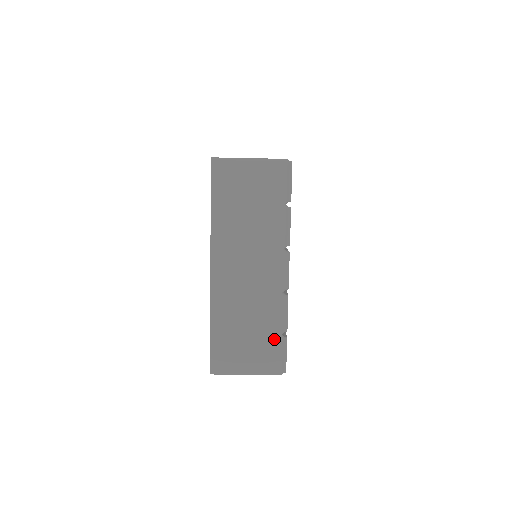
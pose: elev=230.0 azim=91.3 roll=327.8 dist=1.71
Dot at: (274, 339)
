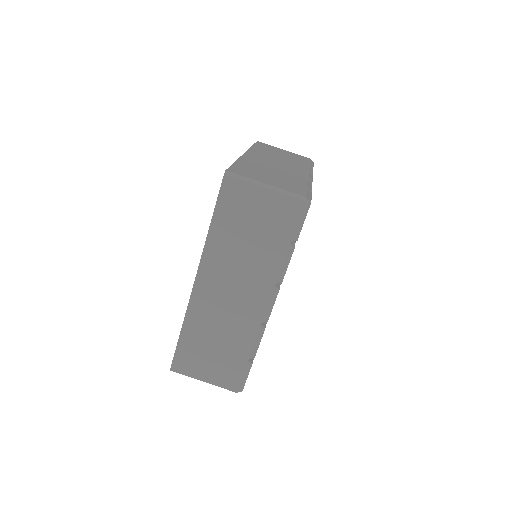
Dot at: (239, 362)
